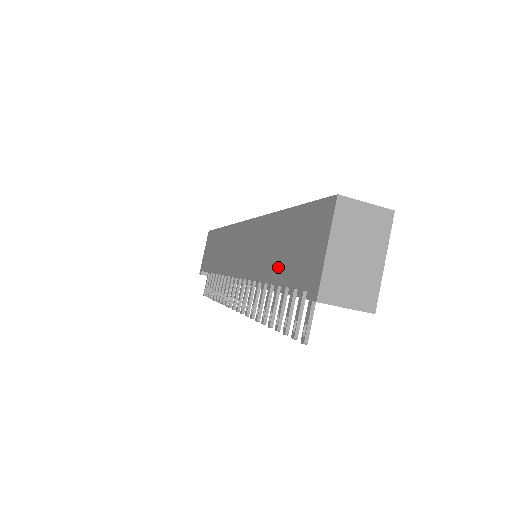
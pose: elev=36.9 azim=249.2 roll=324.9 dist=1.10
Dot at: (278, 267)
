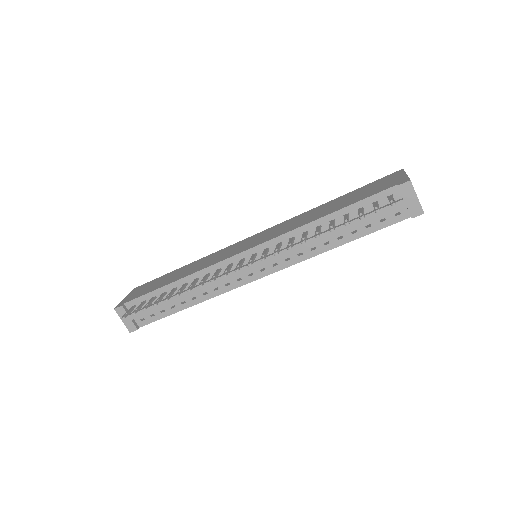
Dot at: (343, 205)
